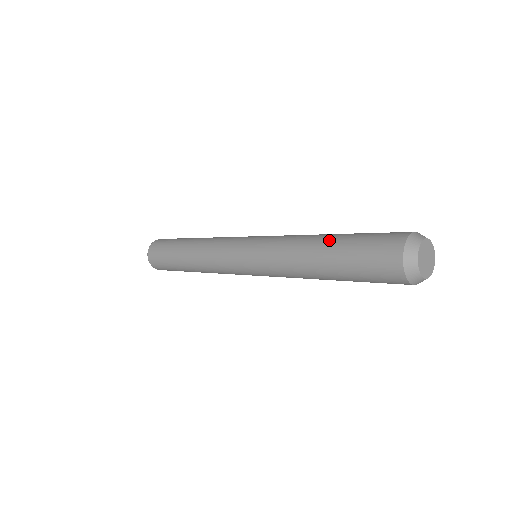
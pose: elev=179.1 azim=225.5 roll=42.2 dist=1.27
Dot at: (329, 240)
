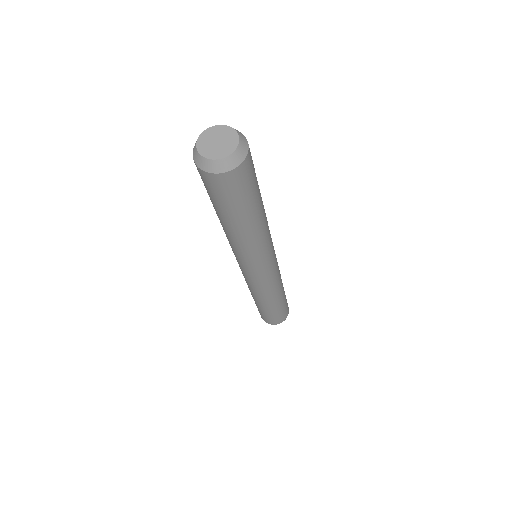
Dot at: occluded
